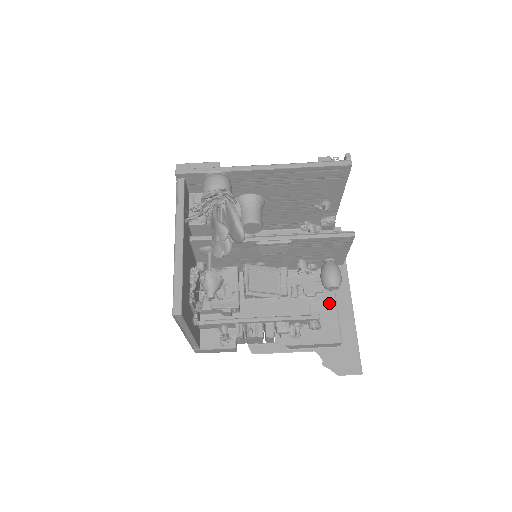
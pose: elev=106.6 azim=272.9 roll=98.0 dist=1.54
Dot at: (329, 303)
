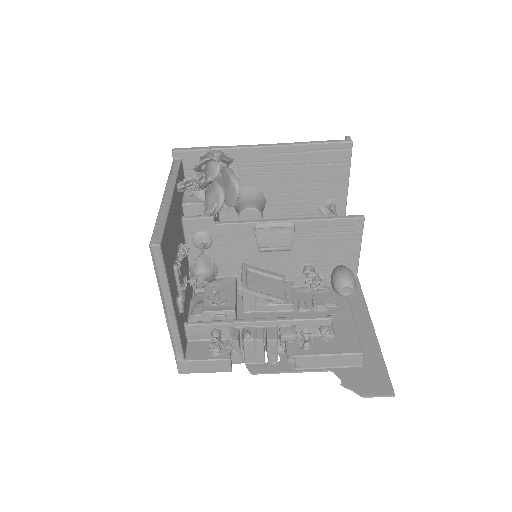
Dot at: (344, 315)
